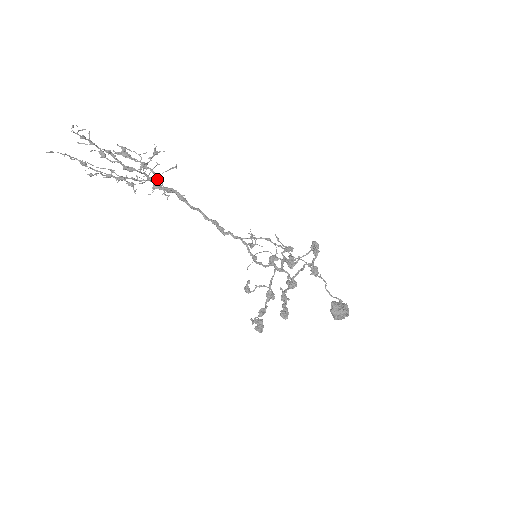
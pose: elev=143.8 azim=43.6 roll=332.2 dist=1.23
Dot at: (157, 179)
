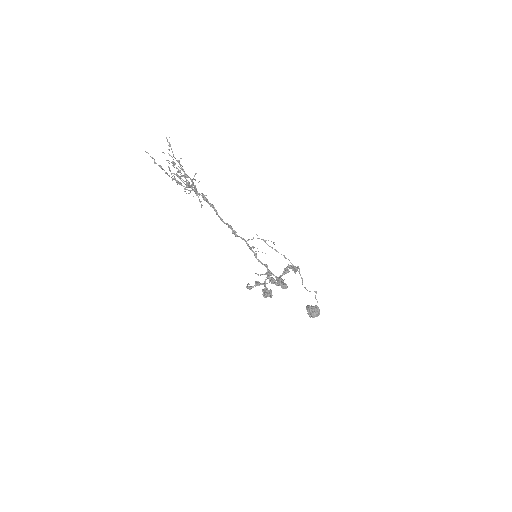
Dot at: occluded
